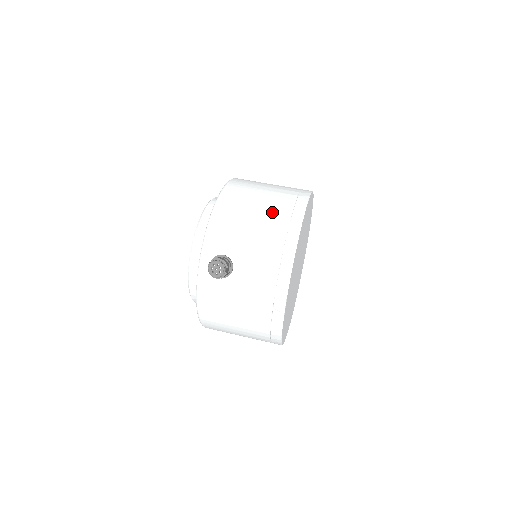
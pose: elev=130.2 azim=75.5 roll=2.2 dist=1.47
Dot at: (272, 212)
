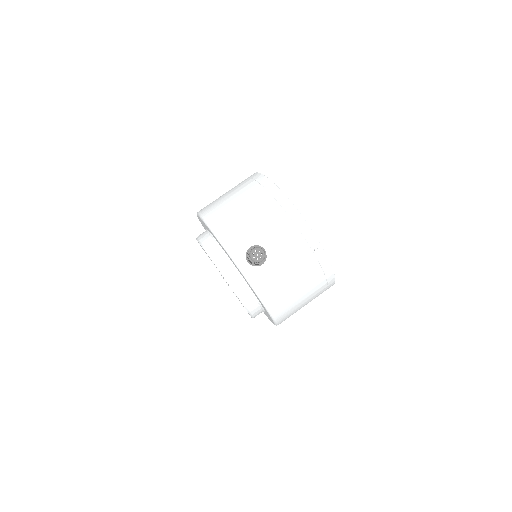
Dot at: (250, 197)
